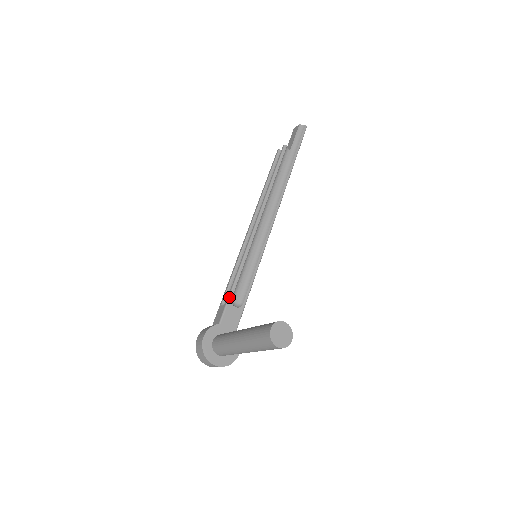
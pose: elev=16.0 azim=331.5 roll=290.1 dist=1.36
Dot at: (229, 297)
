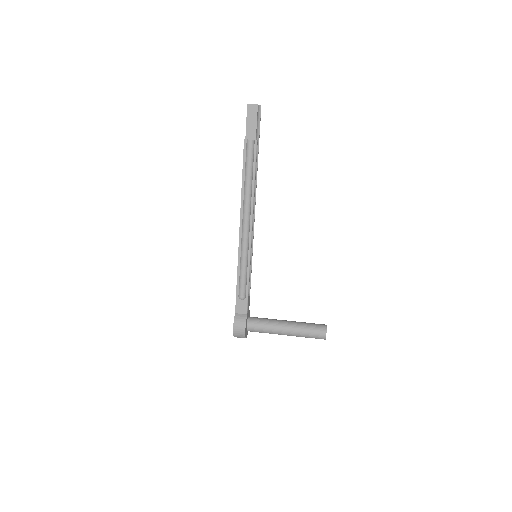
Dot at: (248, 294)
